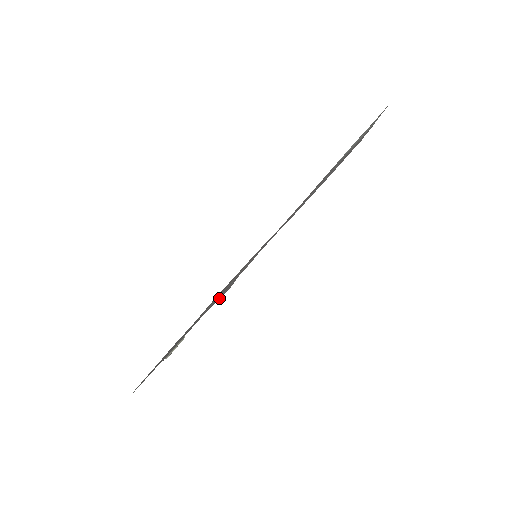
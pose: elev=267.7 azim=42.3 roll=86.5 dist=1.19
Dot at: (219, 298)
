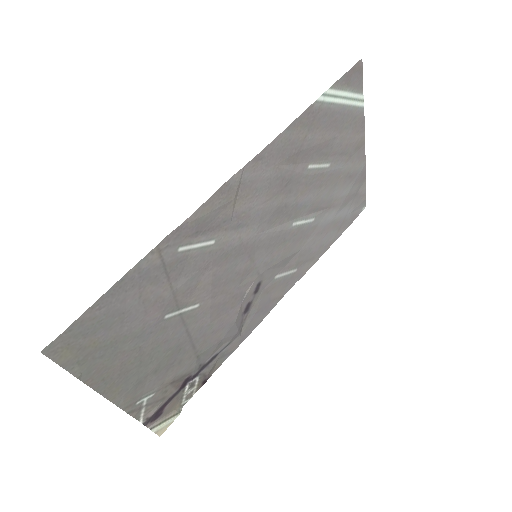
Dot at: (217, 322)
